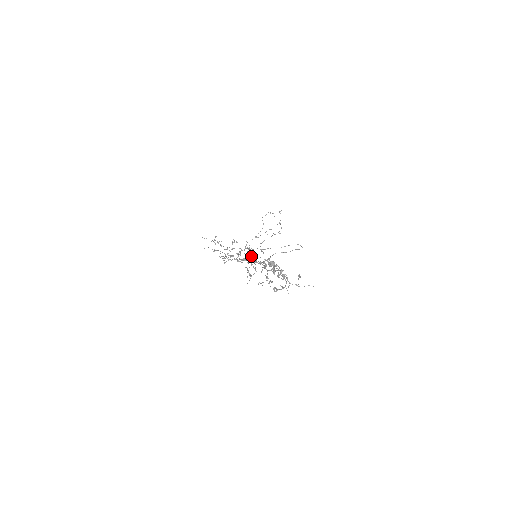
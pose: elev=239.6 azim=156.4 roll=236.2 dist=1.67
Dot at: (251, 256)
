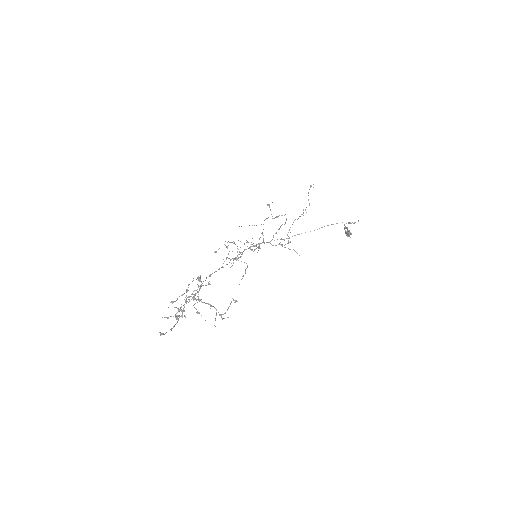
Dot at: (197, 278)
